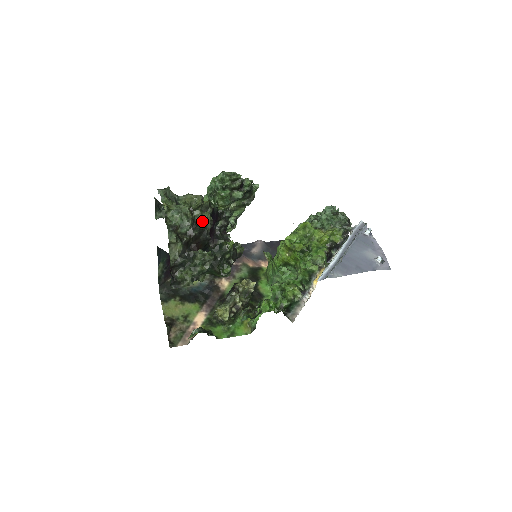
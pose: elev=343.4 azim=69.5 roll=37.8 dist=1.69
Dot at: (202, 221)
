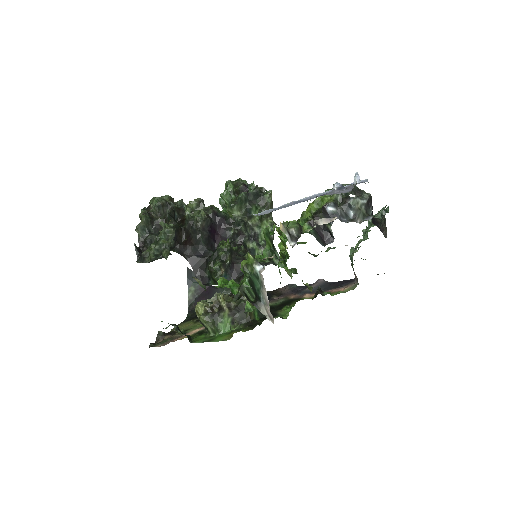
Dot at: (195, 217)
